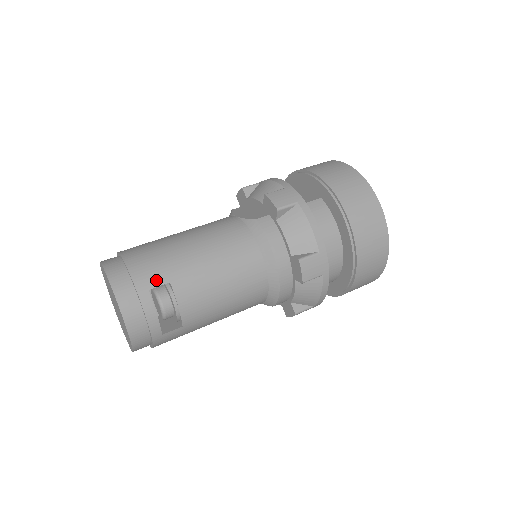
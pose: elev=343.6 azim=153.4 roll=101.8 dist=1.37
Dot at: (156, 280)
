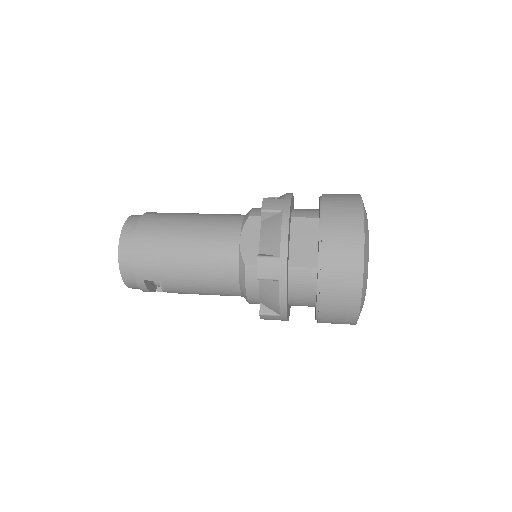
Dot at: (150, 277)
